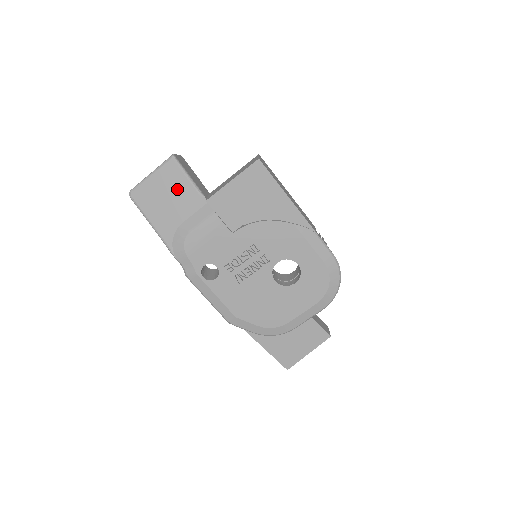
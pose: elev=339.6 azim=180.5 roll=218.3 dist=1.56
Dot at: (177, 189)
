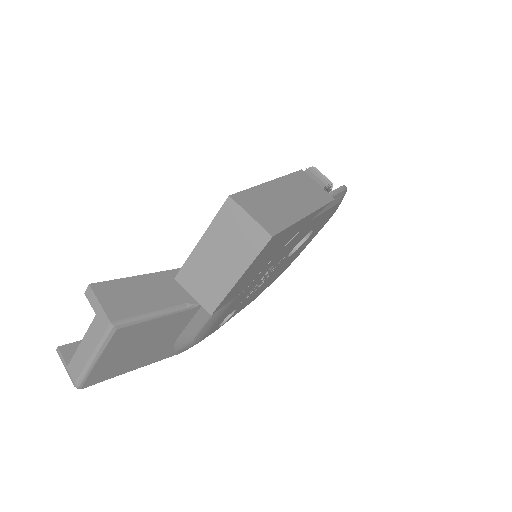
Dot at: (150, 334)
